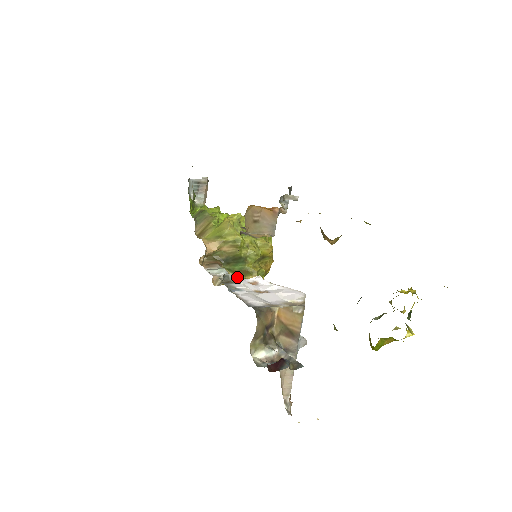
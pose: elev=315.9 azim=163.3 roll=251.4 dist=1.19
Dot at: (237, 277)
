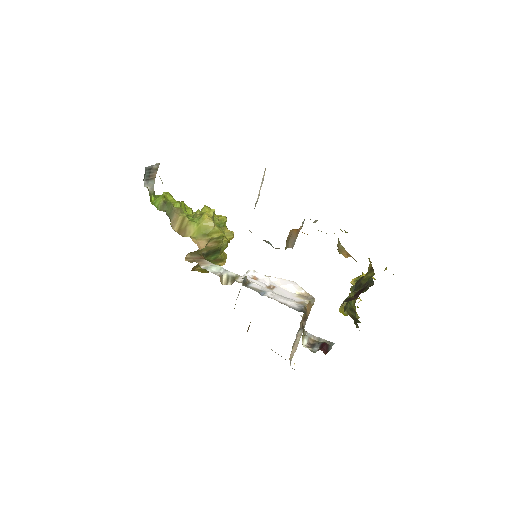
Dot at: occluded
